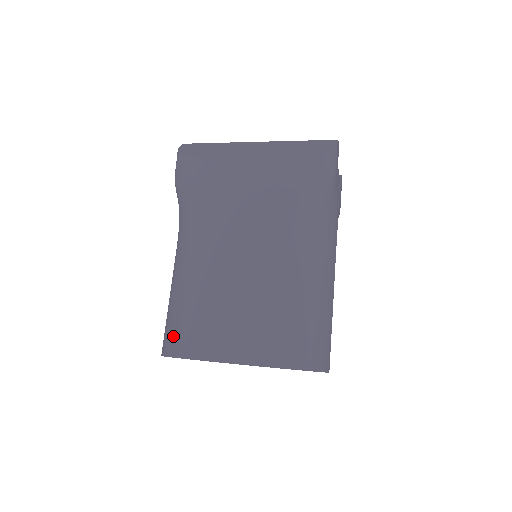
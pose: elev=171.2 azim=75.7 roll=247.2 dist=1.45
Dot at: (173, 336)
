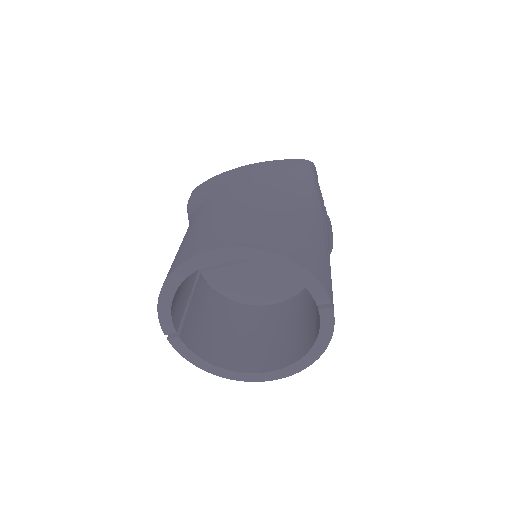
Dot at: (171, 268)
